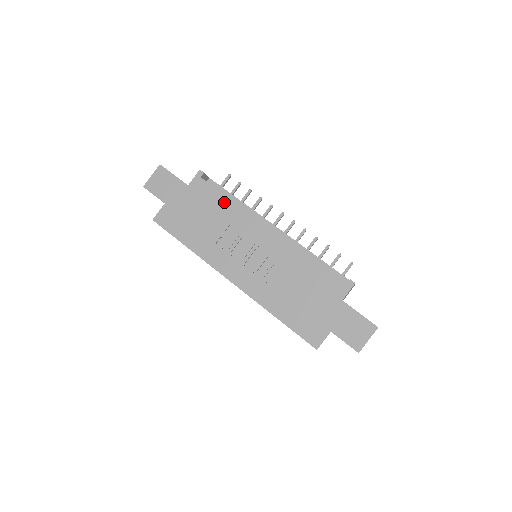
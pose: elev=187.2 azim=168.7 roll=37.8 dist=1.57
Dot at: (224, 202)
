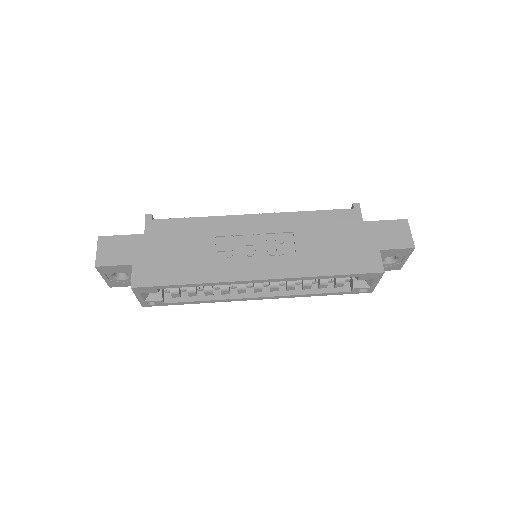
Dot at: (193, 223)
